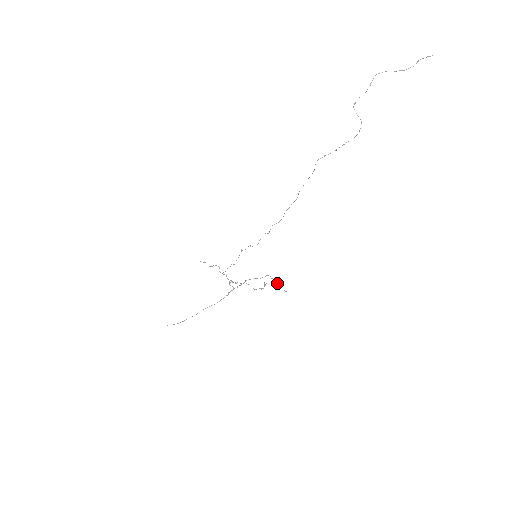
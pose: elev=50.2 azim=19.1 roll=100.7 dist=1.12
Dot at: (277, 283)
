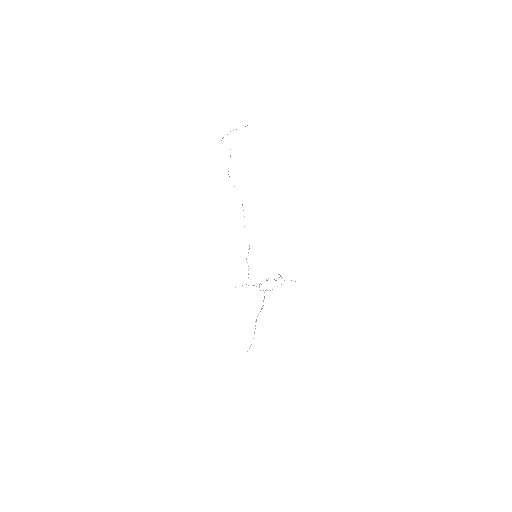
Dot at: (295, 281)
